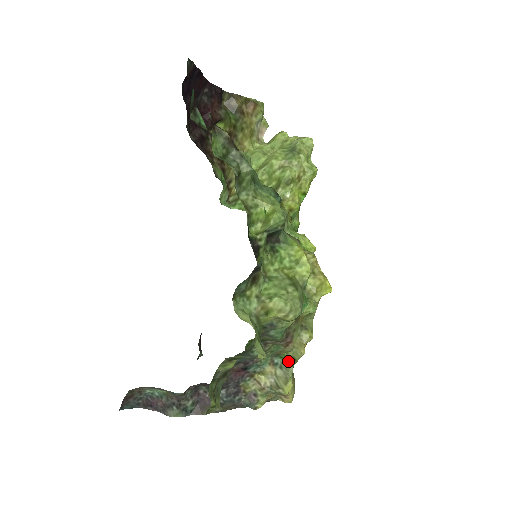
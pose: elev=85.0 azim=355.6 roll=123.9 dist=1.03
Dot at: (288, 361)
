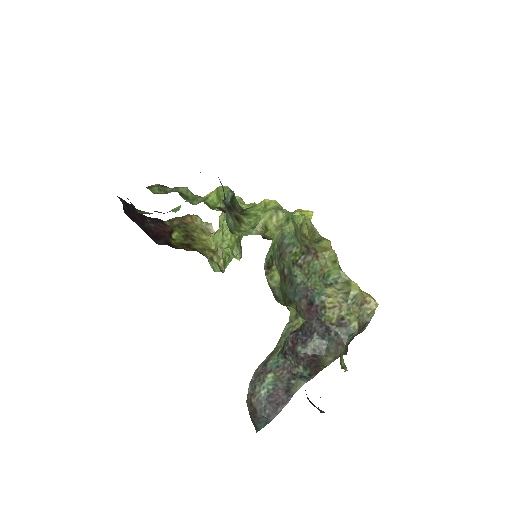
Dot at: (334, 271)
